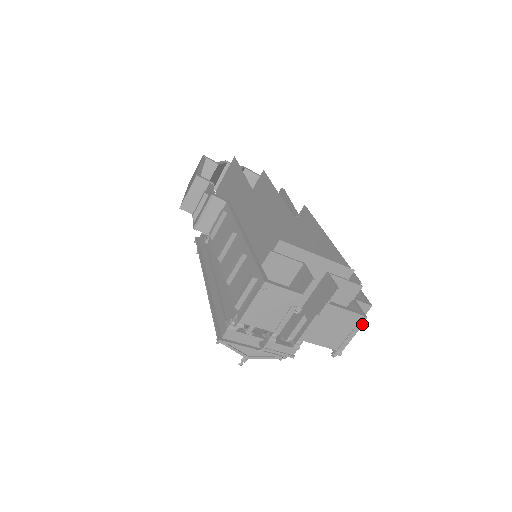
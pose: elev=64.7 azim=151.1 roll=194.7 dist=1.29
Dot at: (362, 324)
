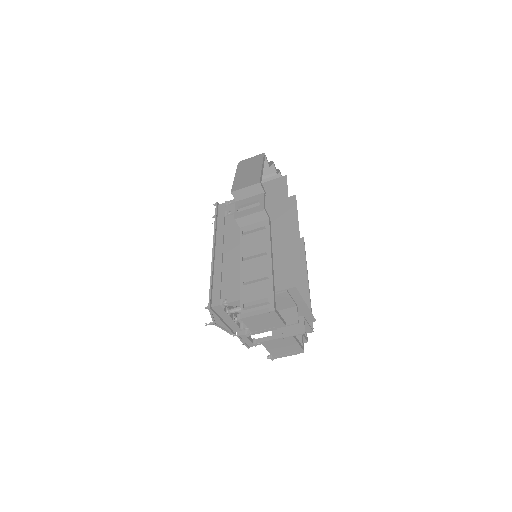
Dot at: (299, 353)
